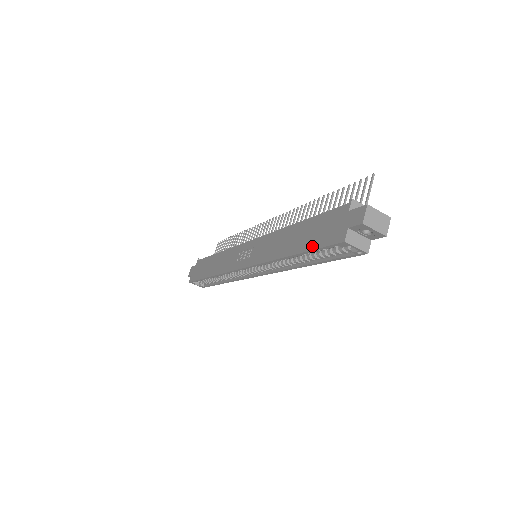
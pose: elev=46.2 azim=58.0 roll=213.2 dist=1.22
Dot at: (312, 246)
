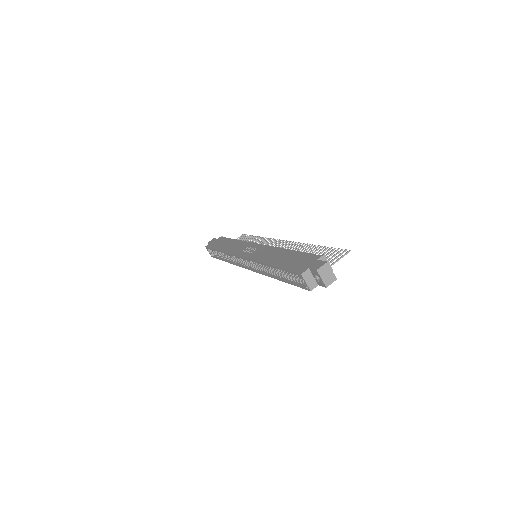
Dot at: (285, 267)
